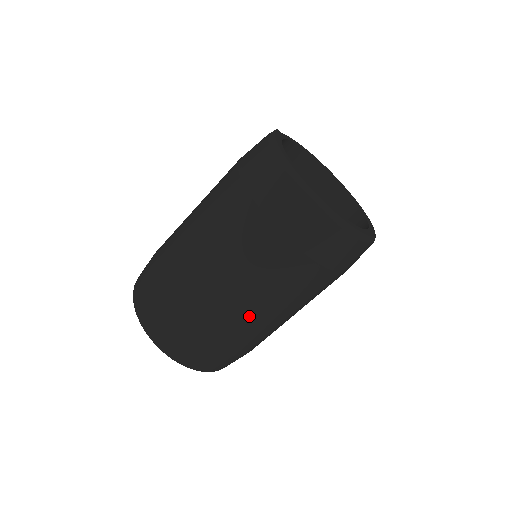
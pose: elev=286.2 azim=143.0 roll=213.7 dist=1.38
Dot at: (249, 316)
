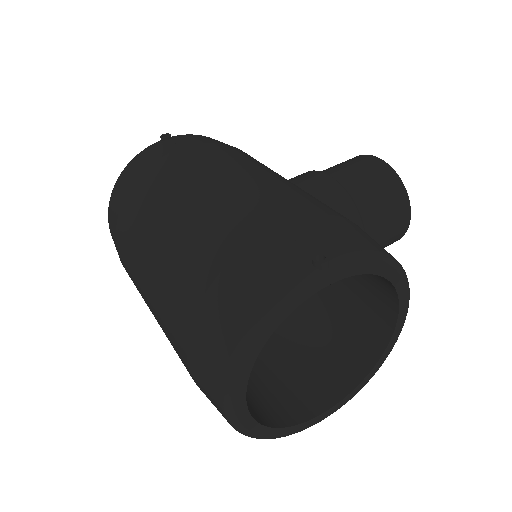
Dot at: occluded
